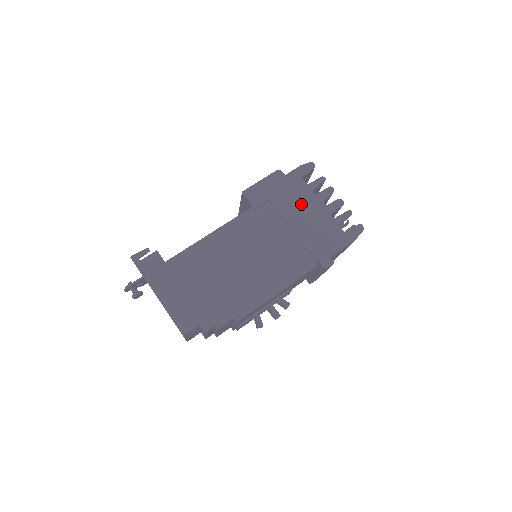
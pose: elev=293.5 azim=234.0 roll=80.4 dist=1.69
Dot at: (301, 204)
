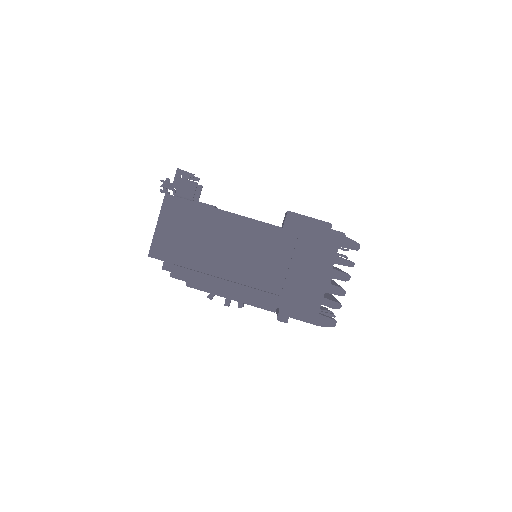
Dot at: (315, 263)
